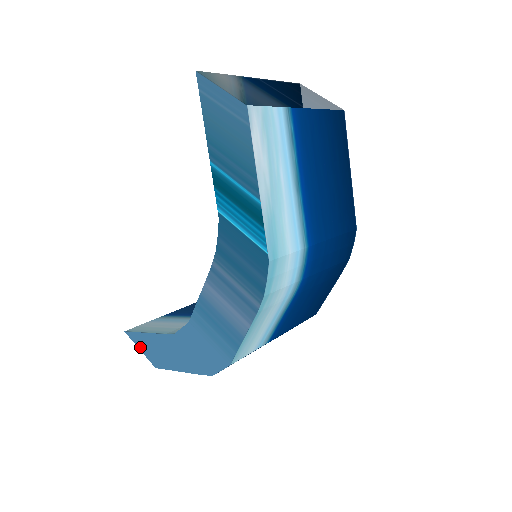
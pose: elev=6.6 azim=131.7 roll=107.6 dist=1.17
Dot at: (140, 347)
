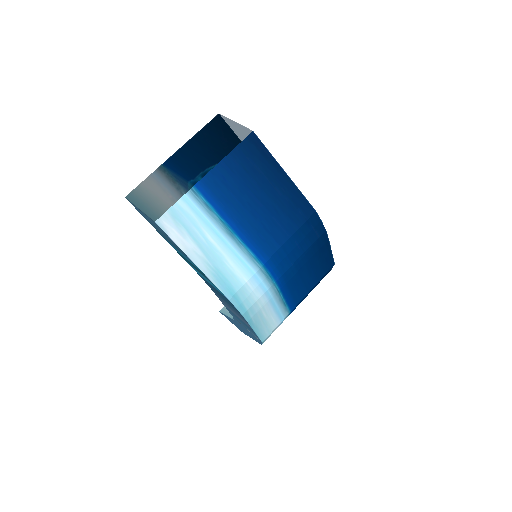
Dot at: (230, 321)
